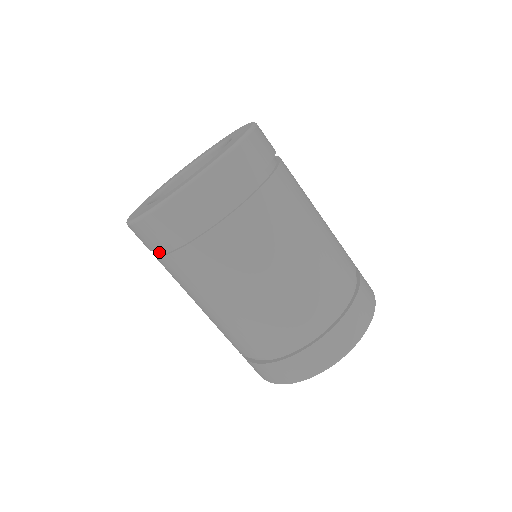
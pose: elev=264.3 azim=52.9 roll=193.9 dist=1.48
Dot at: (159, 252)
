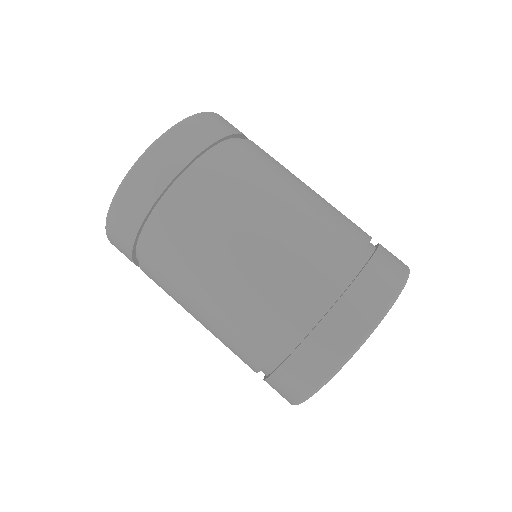
Dot at: (144, 240)
